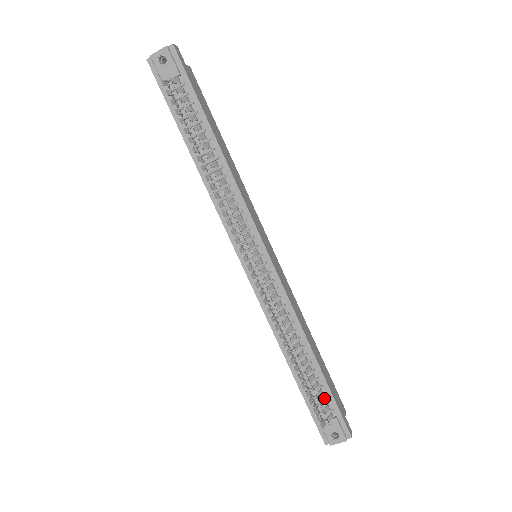
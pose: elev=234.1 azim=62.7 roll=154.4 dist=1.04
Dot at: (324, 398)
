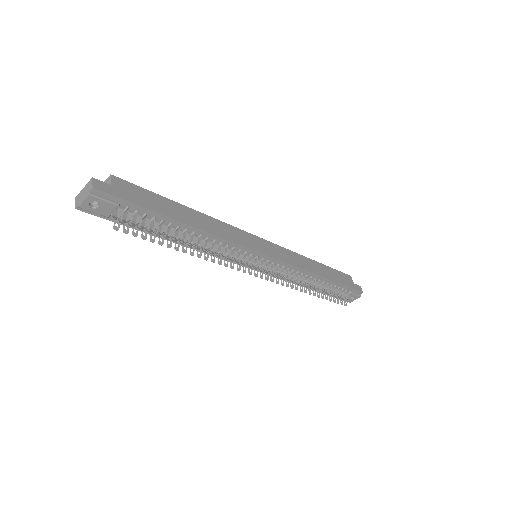
Dot at: (339, 290)
